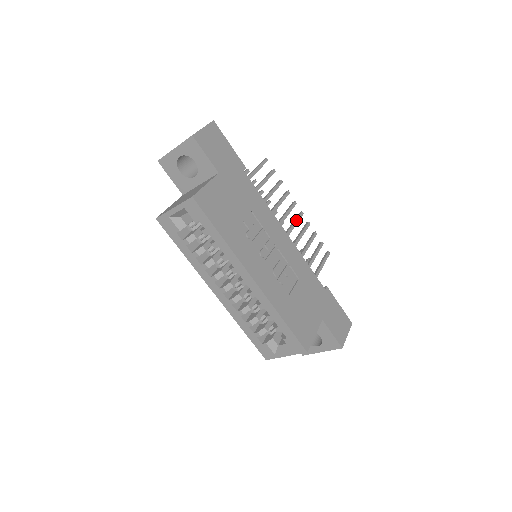
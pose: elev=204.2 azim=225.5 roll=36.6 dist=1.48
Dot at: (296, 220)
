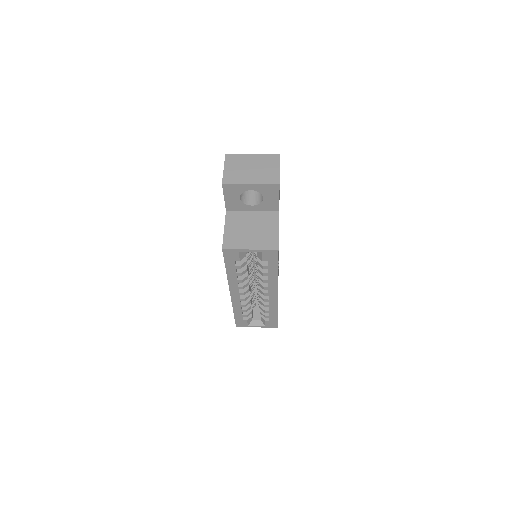
Dot at: occluded
